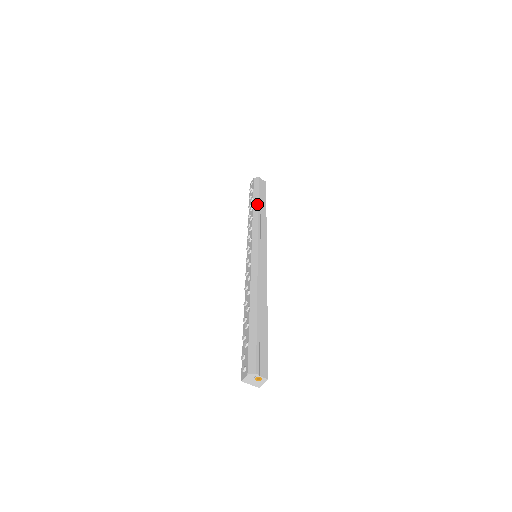
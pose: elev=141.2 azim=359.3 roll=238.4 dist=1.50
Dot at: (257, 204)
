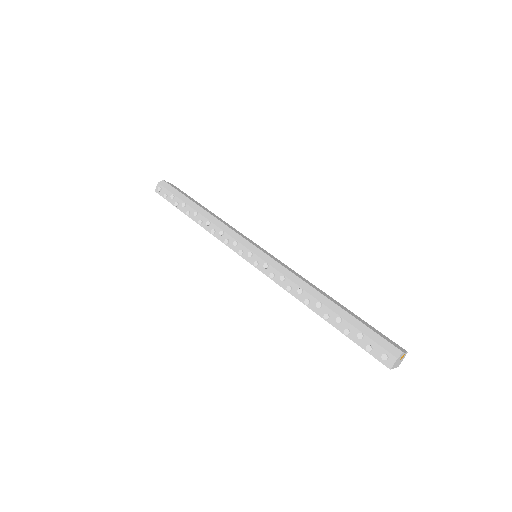
Dot at: (198, 206)
